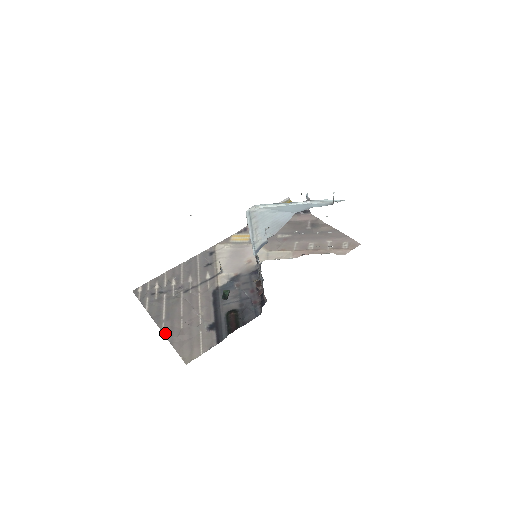
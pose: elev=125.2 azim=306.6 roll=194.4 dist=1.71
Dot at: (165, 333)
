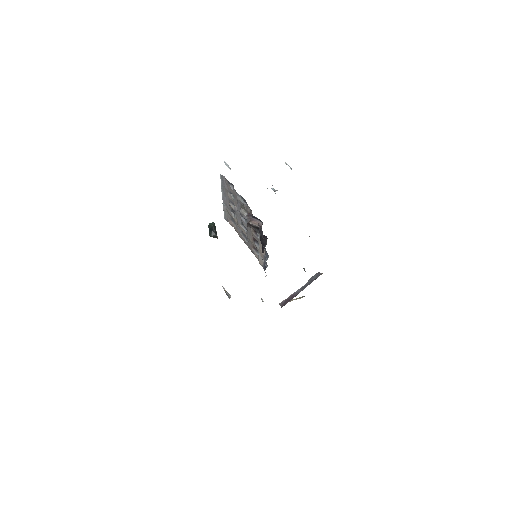
Dot at: occluded
